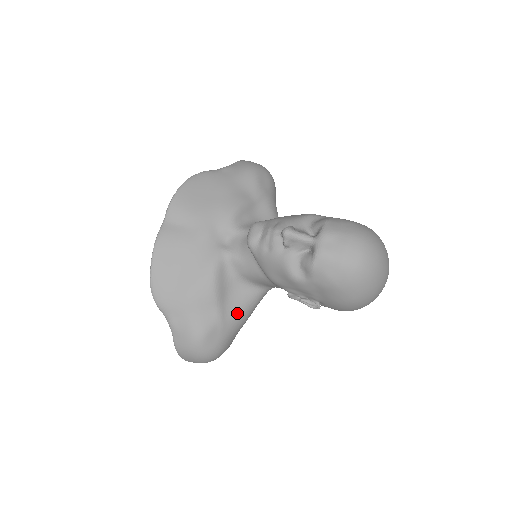
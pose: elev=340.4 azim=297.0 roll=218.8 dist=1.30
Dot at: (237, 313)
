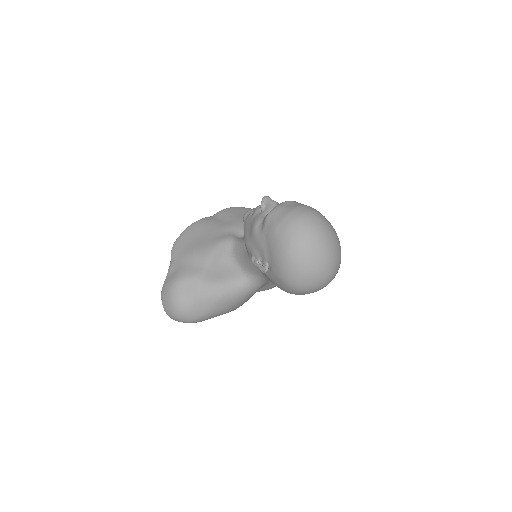
Dot at: (217, 282)
